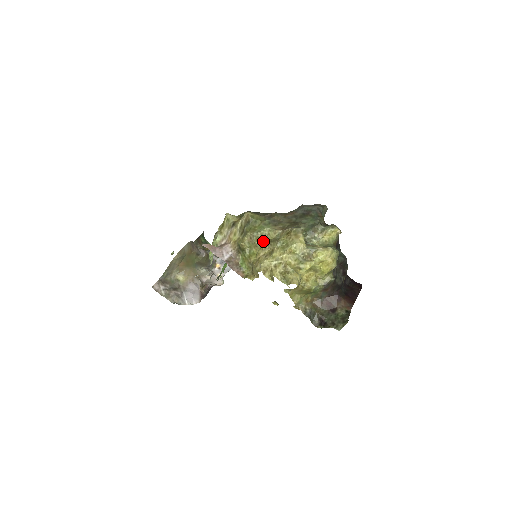
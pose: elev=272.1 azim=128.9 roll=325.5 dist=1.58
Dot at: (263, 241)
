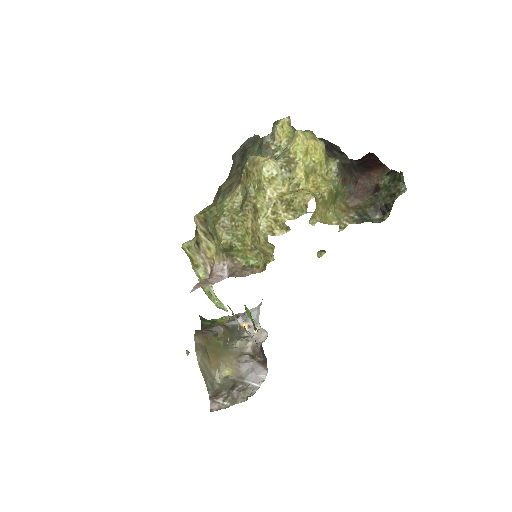
Dot at: (236, 214)
